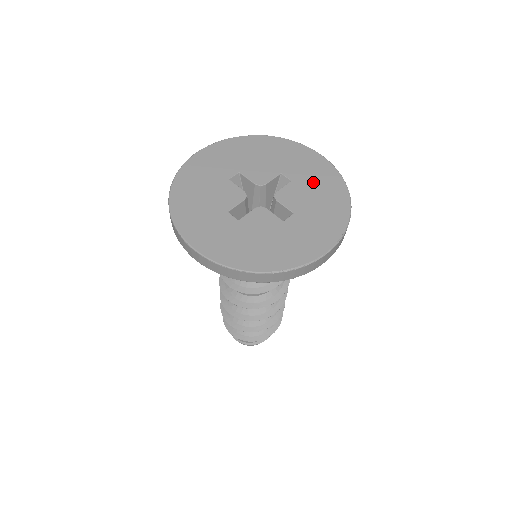
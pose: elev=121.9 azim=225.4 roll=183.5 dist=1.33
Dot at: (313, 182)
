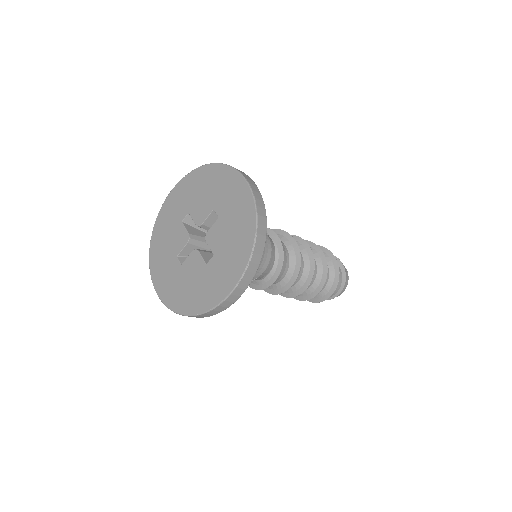
Dot at: (232, 217)
